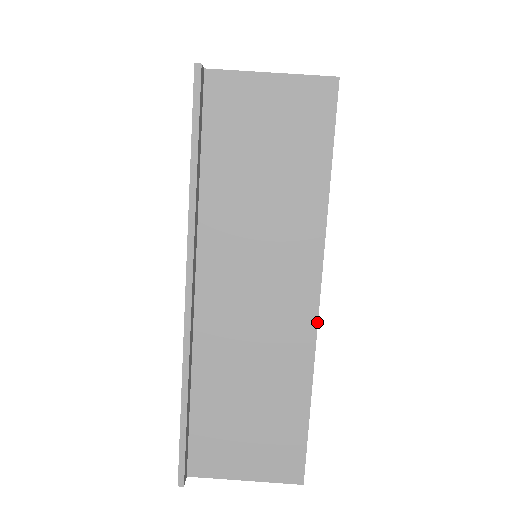
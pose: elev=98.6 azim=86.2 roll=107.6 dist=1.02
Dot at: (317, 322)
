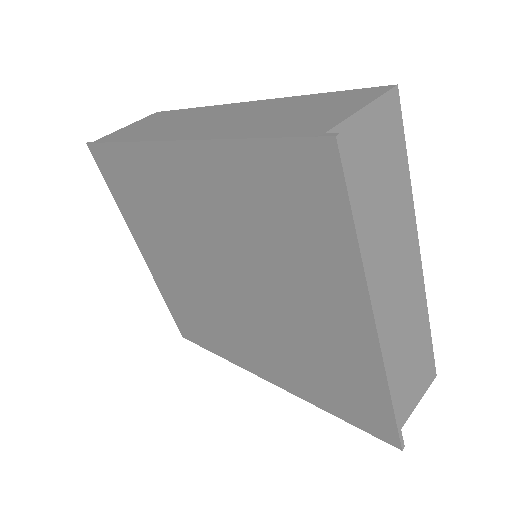
Dot at: occluded
